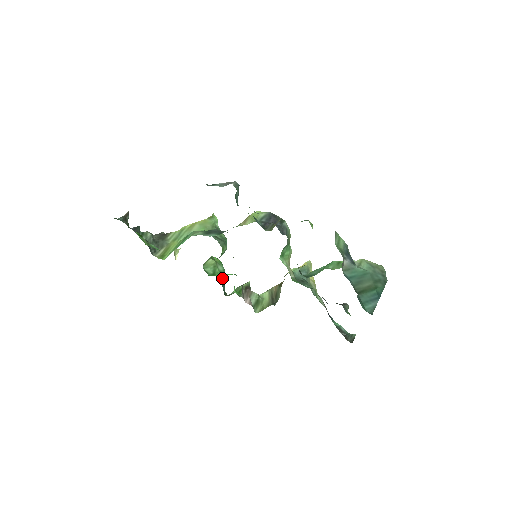
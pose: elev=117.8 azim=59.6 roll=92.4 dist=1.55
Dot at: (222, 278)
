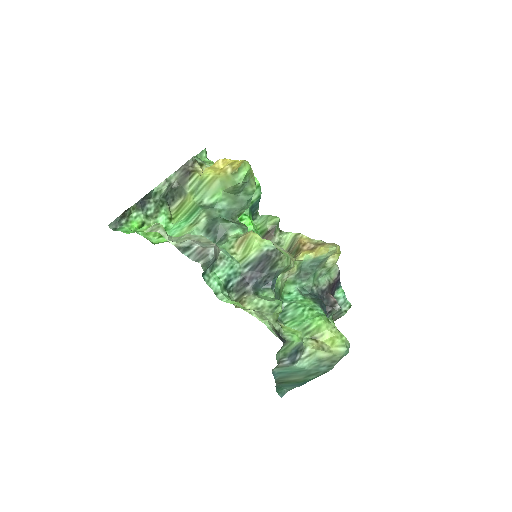
Dot at: (254, 204)
